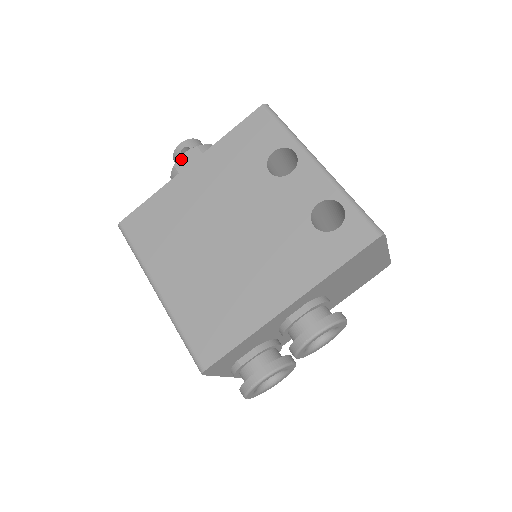
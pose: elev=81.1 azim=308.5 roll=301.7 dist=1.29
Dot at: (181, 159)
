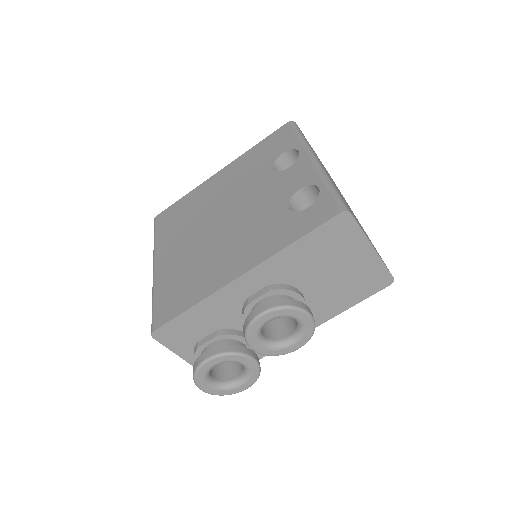
Dot at: occluded
